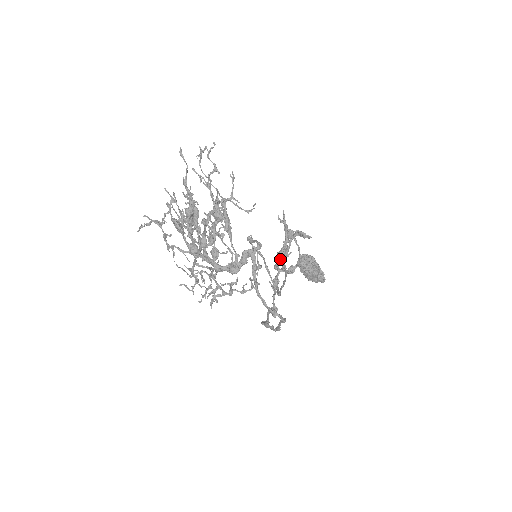
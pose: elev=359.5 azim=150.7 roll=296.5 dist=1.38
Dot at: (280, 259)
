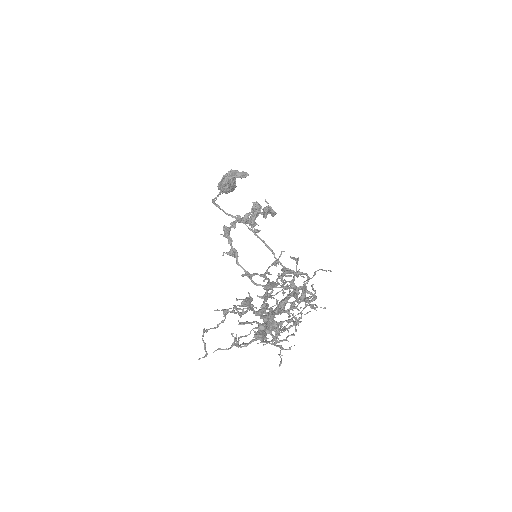
Dot at: occluded
